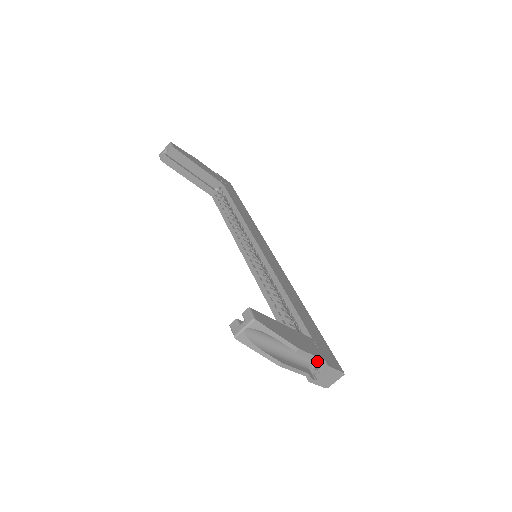
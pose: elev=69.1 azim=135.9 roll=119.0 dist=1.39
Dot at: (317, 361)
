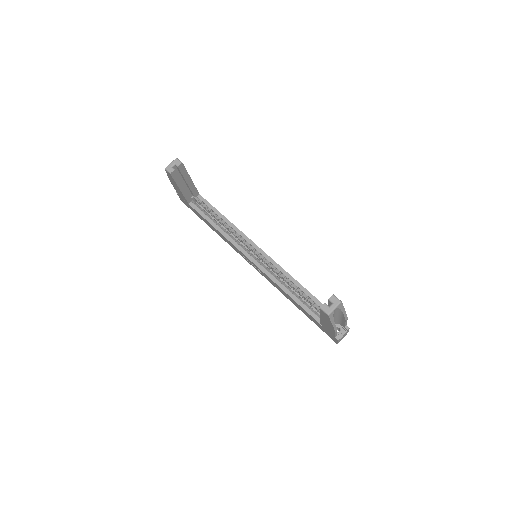
Dot at: (338, 326)
